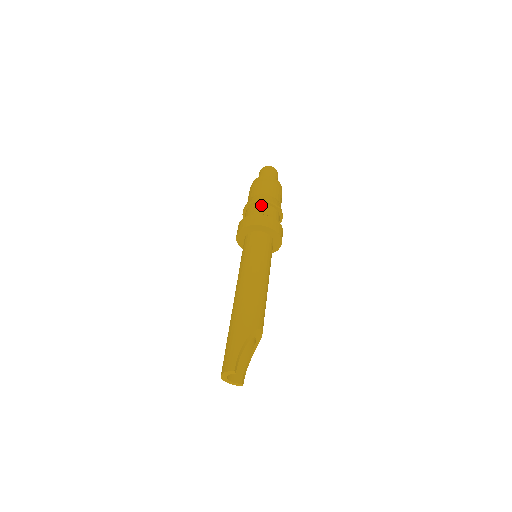
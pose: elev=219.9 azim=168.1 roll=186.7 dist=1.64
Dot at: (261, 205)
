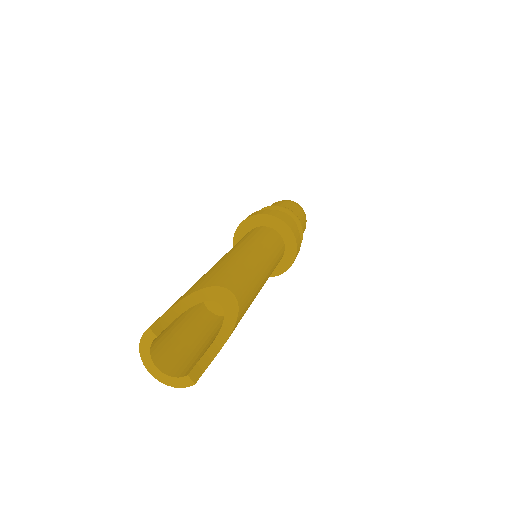
Dot at: occluded
